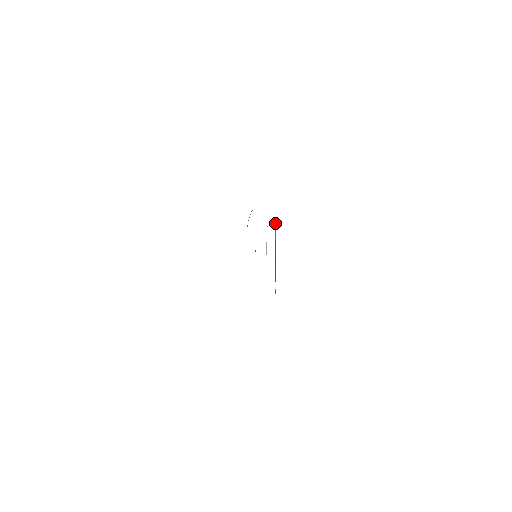
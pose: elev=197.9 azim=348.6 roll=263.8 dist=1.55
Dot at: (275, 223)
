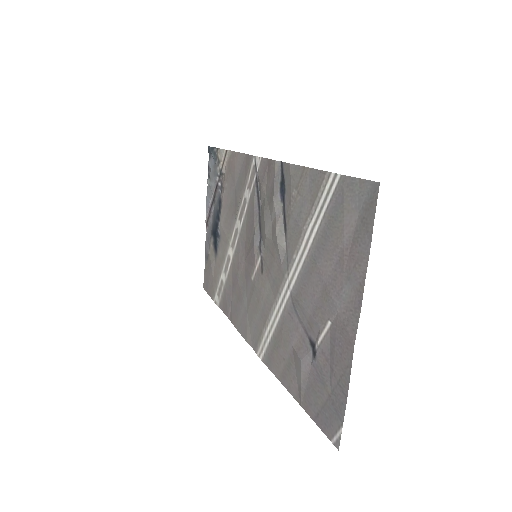
Dot at: (226, 154)
